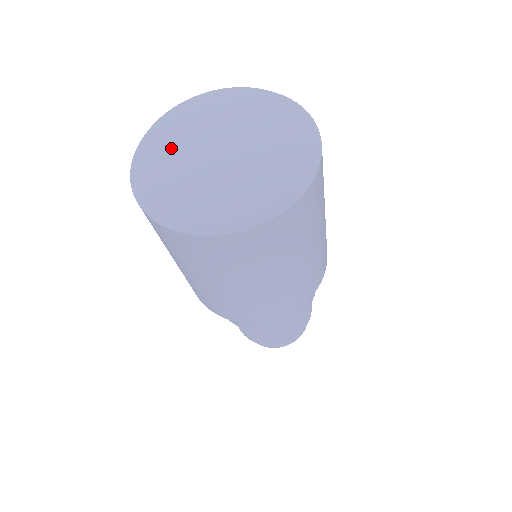
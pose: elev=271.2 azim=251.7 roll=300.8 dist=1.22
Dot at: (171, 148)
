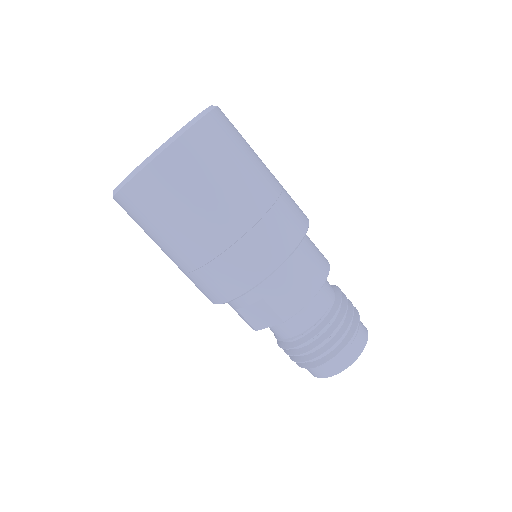
Dot at: occluded
